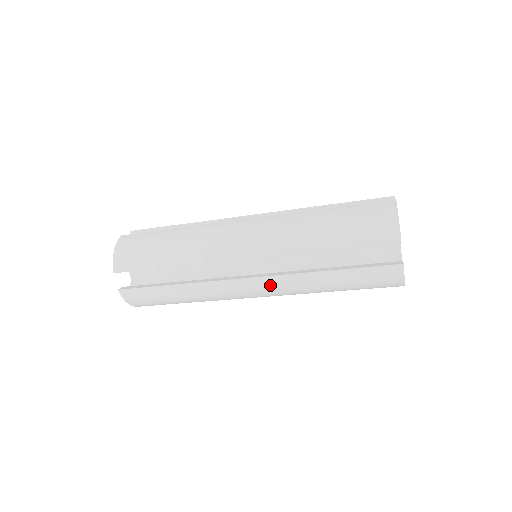
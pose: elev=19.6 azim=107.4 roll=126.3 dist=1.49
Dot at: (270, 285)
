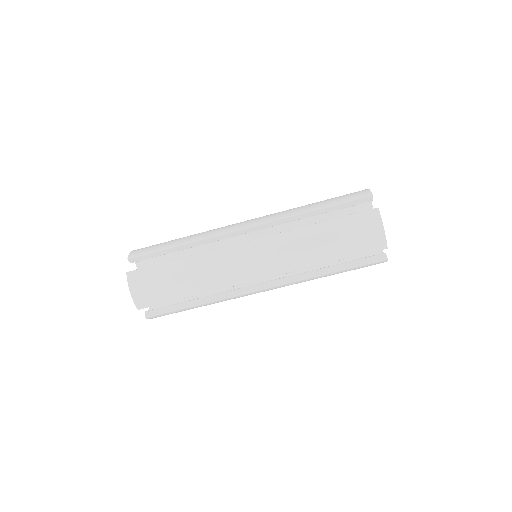
Dot at: (268, 245)
